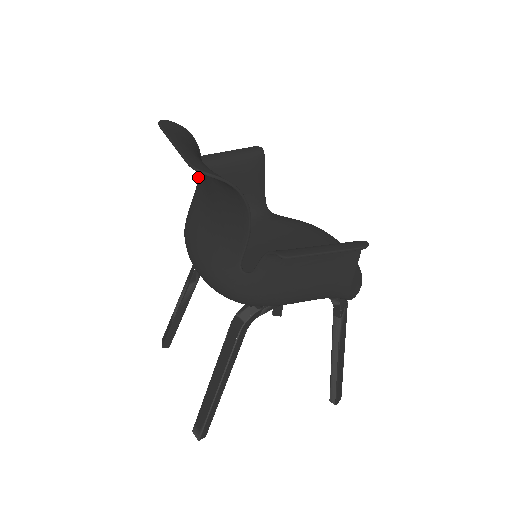
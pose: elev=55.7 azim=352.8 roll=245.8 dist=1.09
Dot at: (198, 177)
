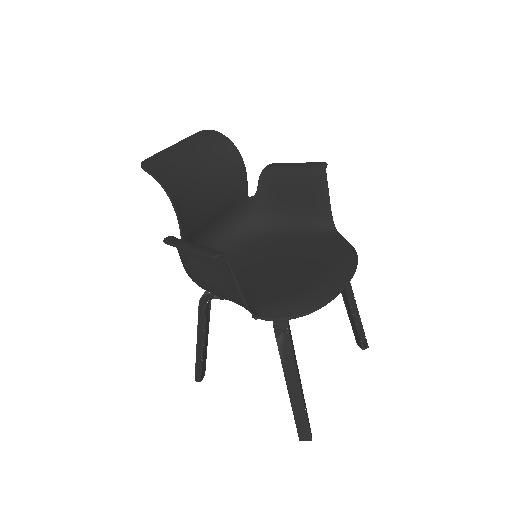
Dot at: (243, 179)
